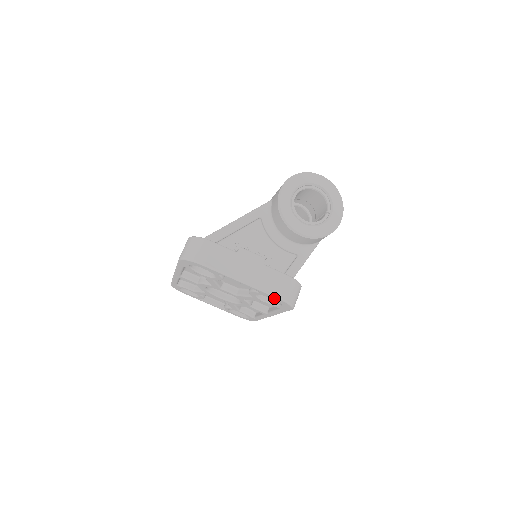
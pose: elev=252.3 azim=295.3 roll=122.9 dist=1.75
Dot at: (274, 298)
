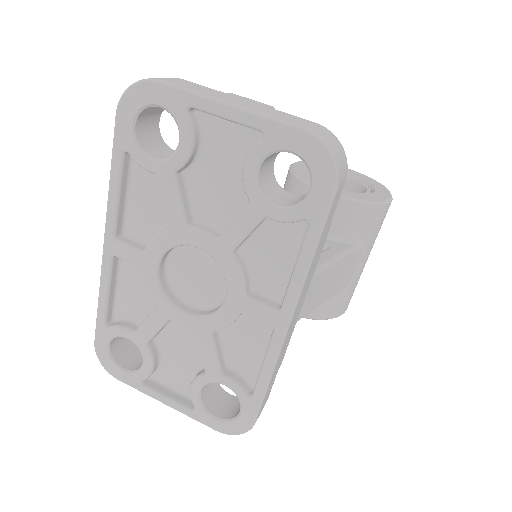
Dot at: (295, 141)
